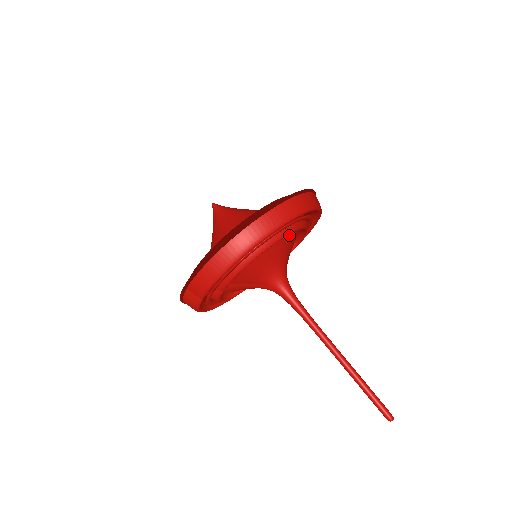
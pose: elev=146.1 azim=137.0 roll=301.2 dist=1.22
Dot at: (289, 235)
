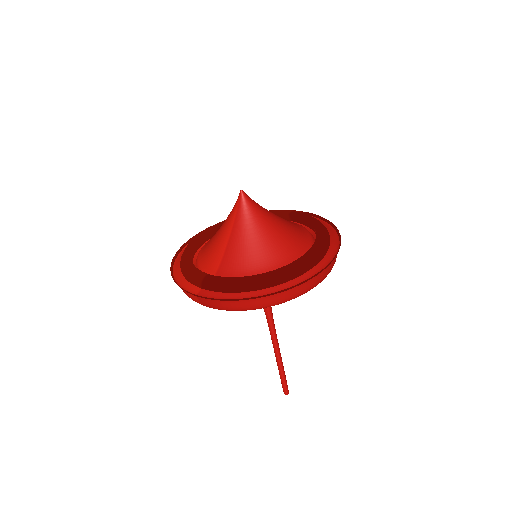
Dot at: occluded
